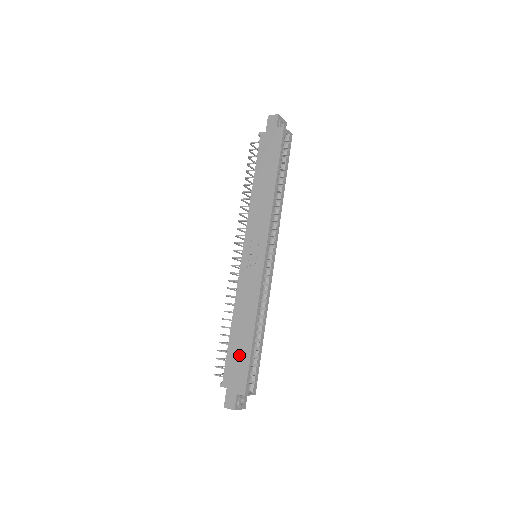
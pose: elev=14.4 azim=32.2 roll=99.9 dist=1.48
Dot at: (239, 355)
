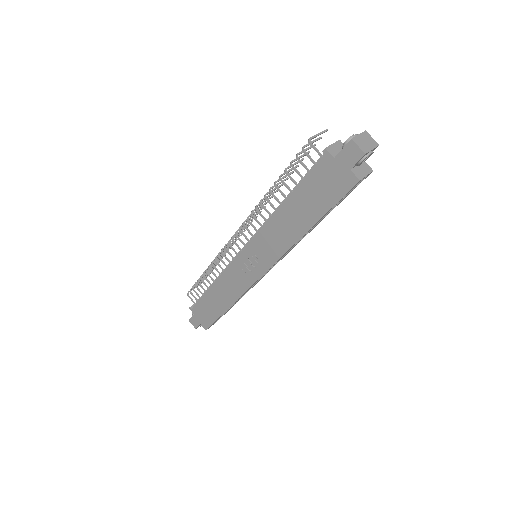
Dot at: (210, 309)
